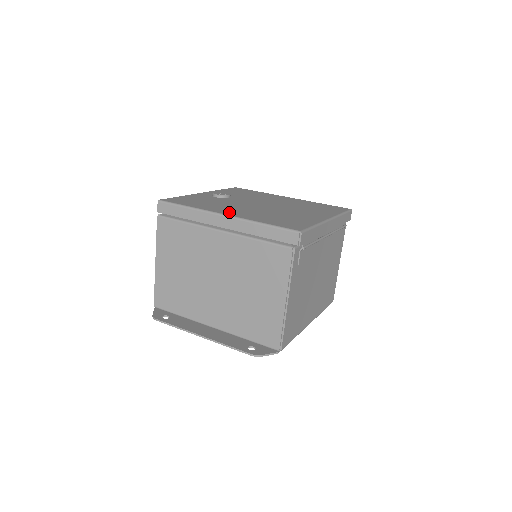
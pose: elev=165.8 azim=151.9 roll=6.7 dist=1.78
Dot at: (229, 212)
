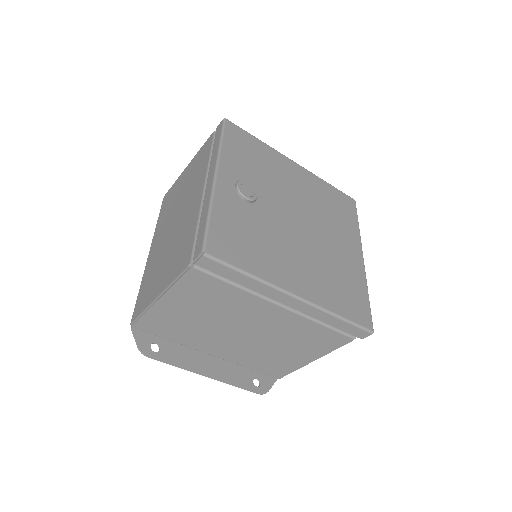
Dot at: (297, 284)
